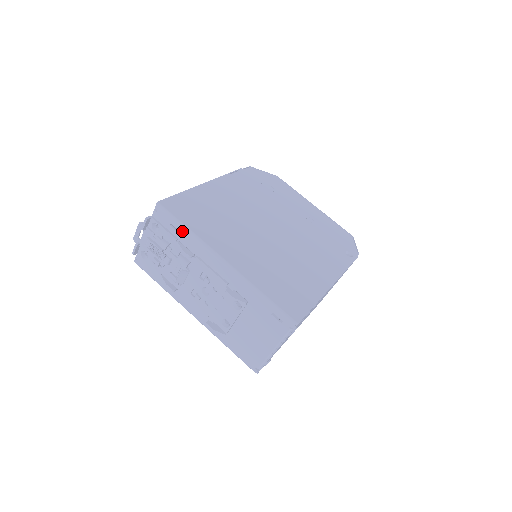
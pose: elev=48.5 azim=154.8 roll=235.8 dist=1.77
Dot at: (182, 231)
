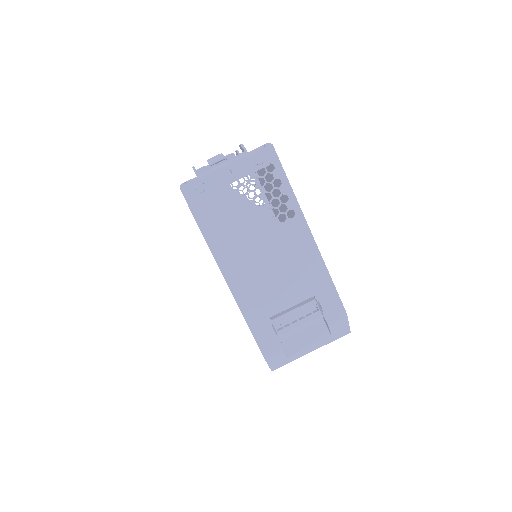
Dot at: occluded
